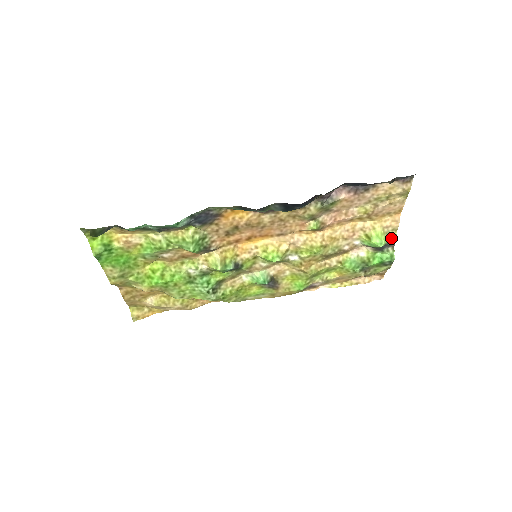
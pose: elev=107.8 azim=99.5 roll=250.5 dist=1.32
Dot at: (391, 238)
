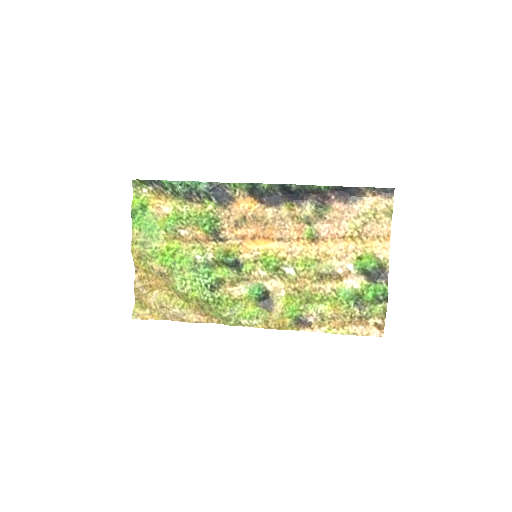
Dot at: (383, 267)
